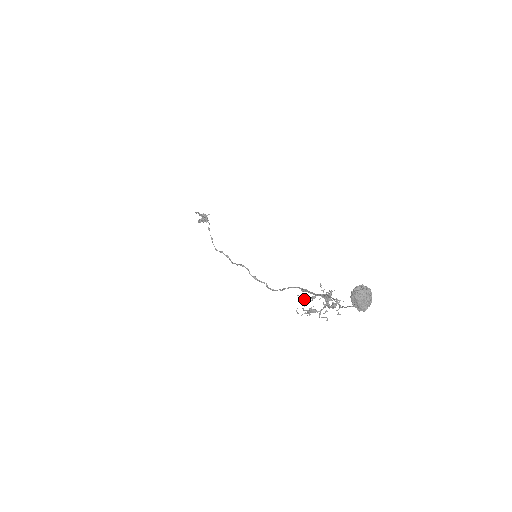
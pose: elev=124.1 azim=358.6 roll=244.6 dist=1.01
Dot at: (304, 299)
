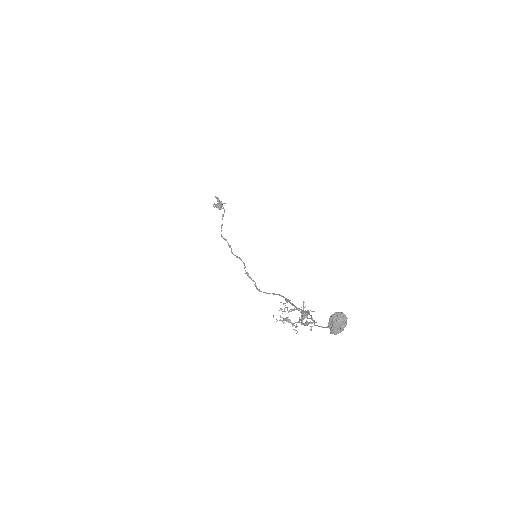
Dot at: (285, 307)
